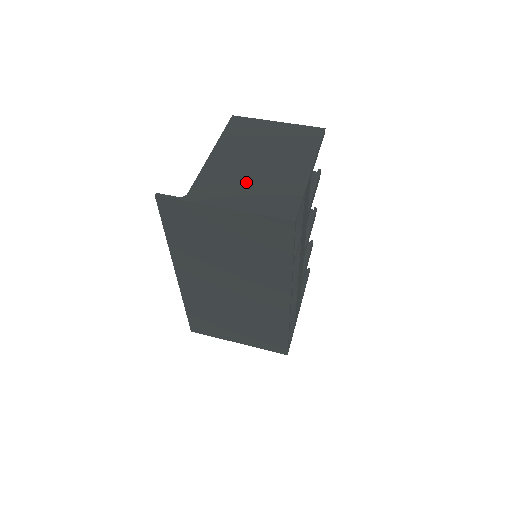
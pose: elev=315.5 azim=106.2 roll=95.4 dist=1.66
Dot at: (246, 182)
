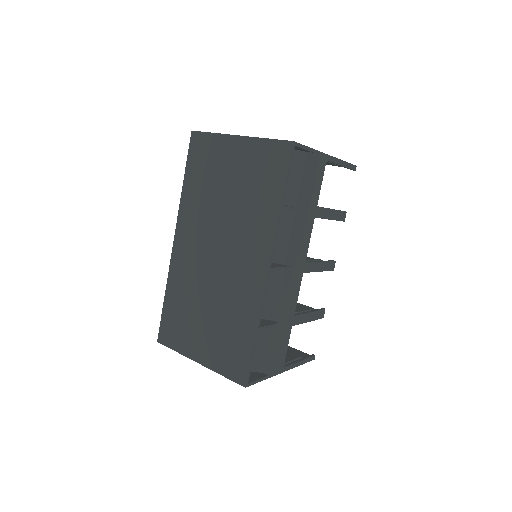
Dot at: occluded
